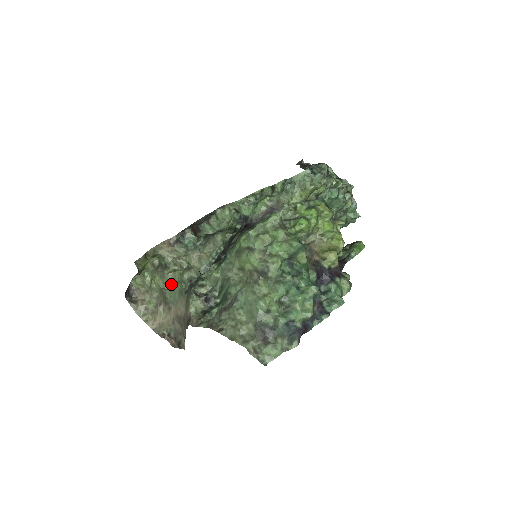
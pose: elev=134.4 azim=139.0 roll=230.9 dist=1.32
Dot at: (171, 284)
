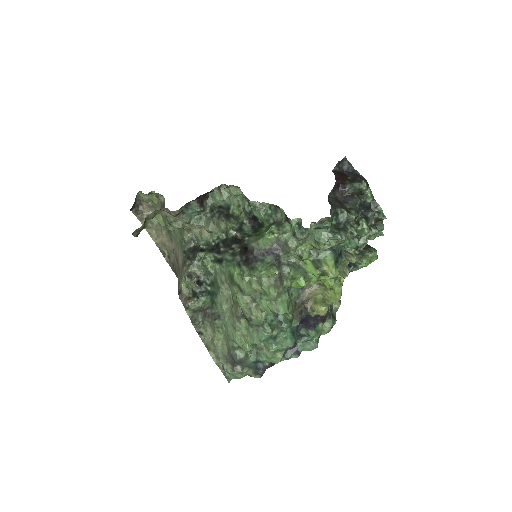
Dot at: occluded
